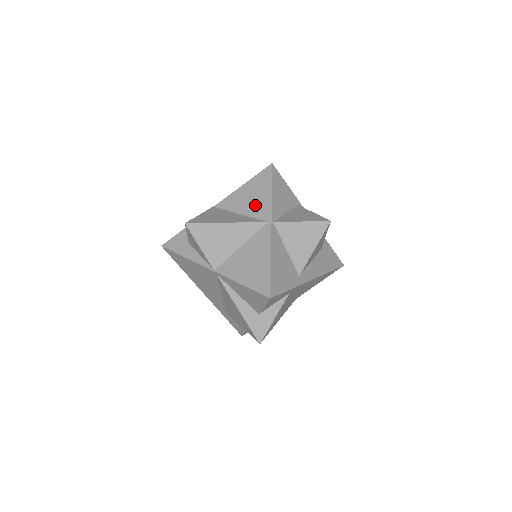
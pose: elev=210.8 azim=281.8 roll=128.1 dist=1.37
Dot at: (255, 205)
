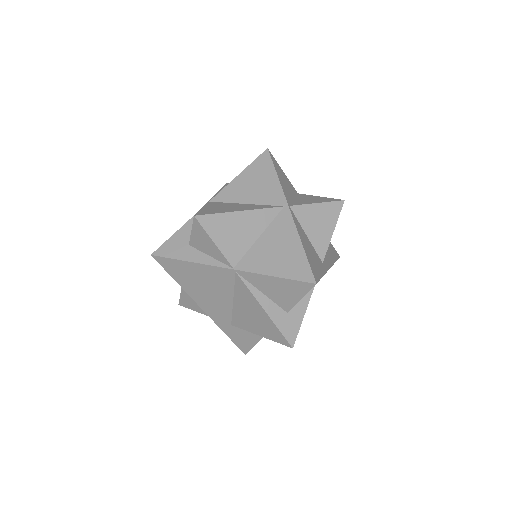
Dot at: (262, 192)
